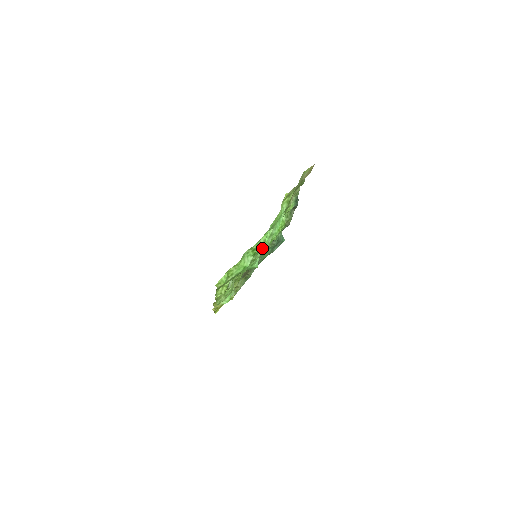
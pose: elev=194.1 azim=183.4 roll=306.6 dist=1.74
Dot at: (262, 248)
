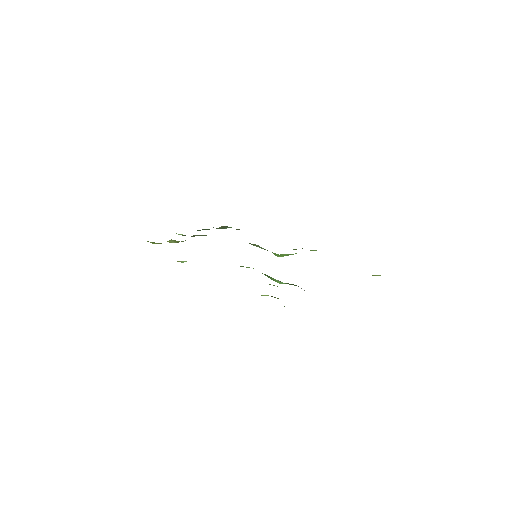
Dot at: occluded
